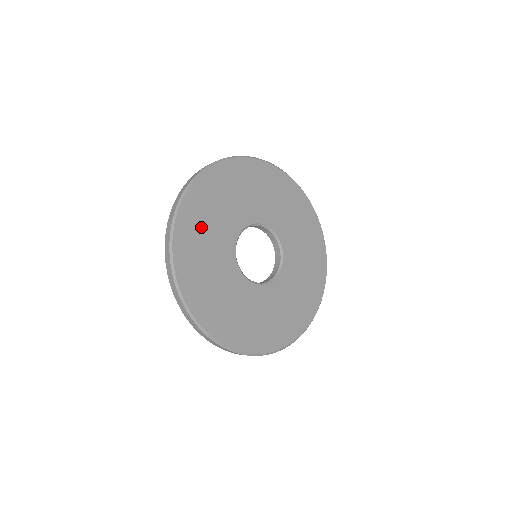
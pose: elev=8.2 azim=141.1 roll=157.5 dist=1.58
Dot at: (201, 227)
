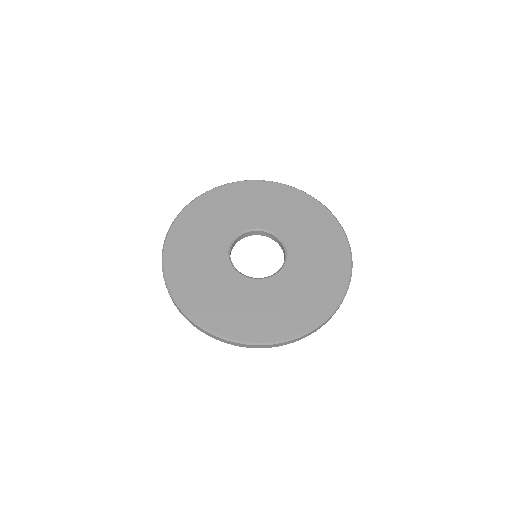
Dot at: (240, 200)
